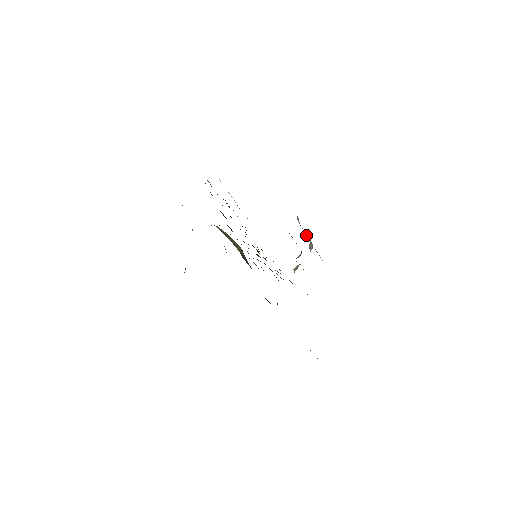
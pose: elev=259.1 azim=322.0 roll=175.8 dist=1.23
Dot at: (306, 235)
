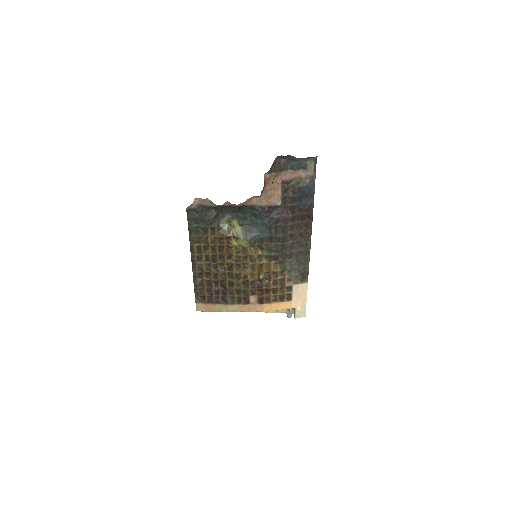
Dot at: occluded
